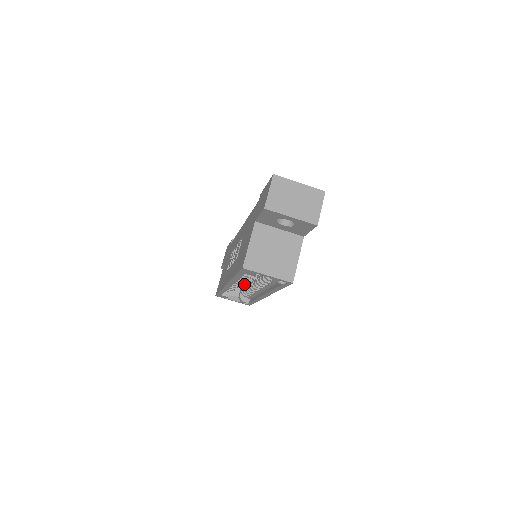
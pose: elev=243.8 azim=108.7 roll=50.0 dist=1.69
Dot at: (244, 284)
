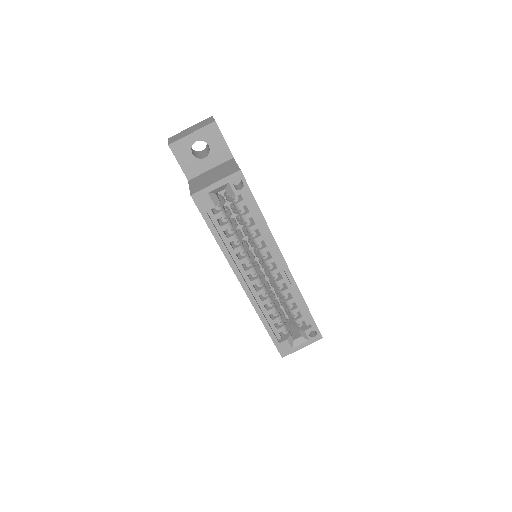
Dot at: (282, 304)
